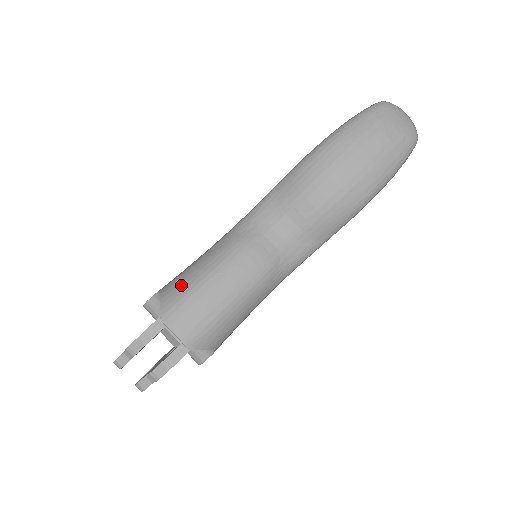
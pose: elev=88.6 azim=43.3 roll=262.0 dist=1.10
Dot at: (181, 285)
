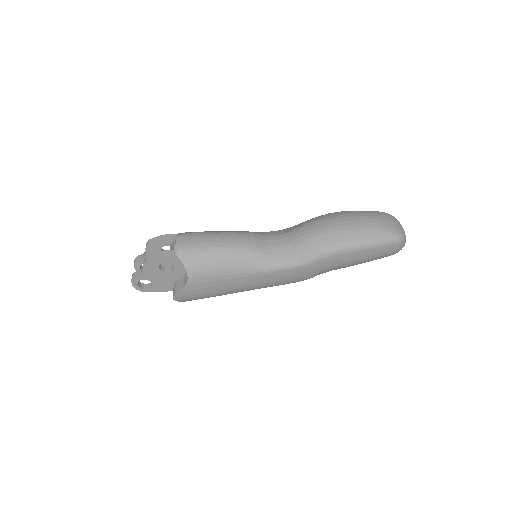
Dot at: occluded
